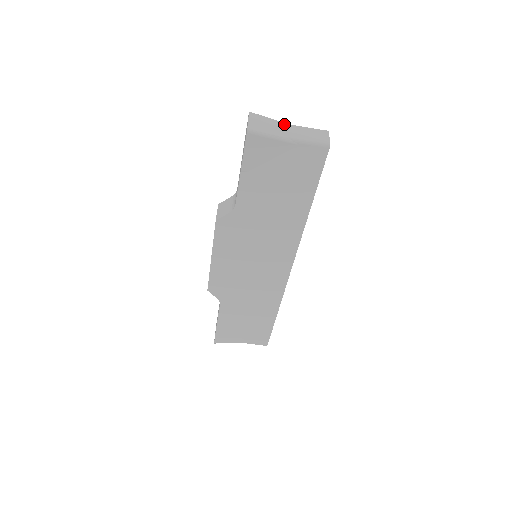
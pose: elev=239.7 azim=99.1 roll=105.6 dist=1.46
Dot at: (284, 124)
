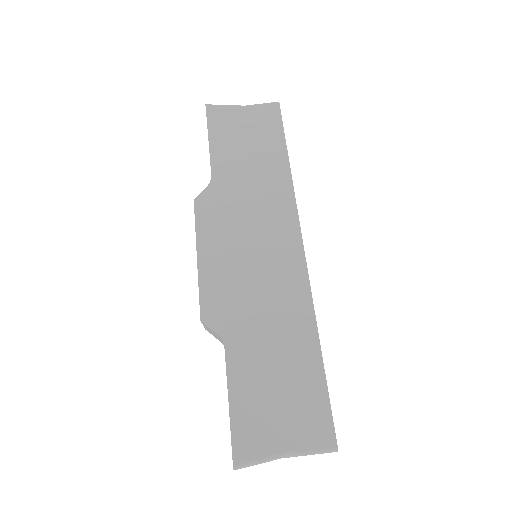
Dot at: occluded
